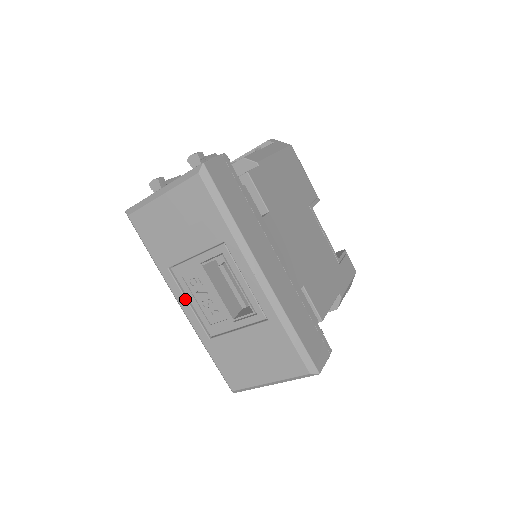
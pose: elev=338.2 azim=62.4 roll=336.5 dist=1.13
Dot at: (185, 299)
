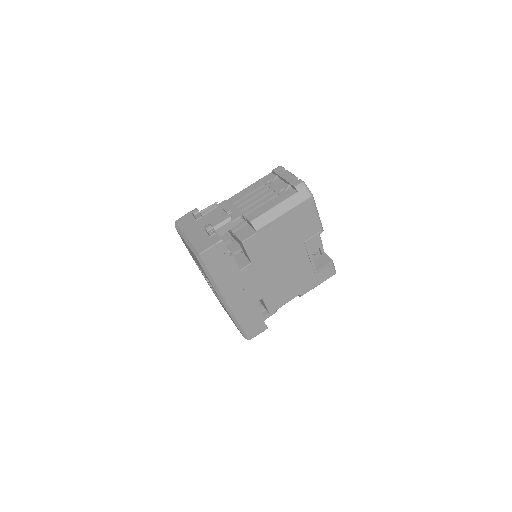
Dot at: (201, 271)
